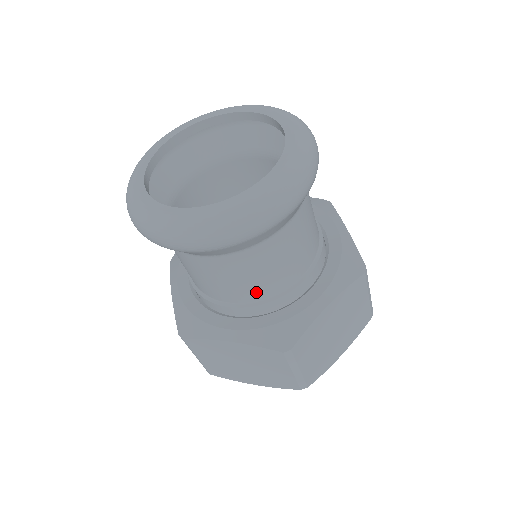
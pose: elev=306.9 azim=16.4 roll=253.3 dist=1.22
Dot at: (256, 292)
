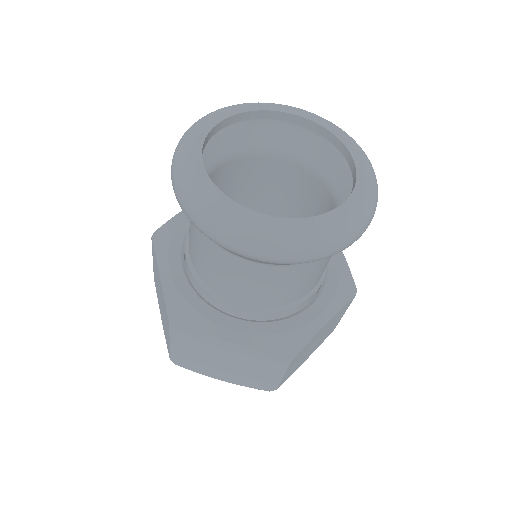
Dot at: (274, 300)
